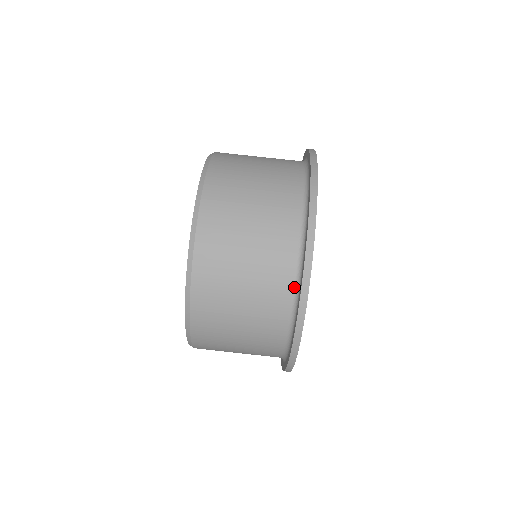
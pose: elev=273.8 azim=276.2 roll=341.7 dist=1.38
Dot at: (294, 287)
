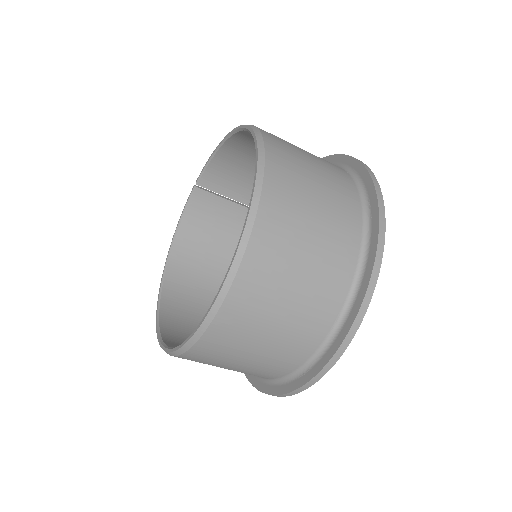
Dot at: occluded
